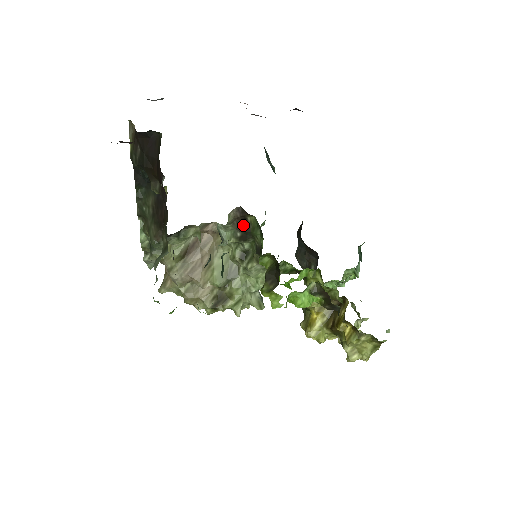
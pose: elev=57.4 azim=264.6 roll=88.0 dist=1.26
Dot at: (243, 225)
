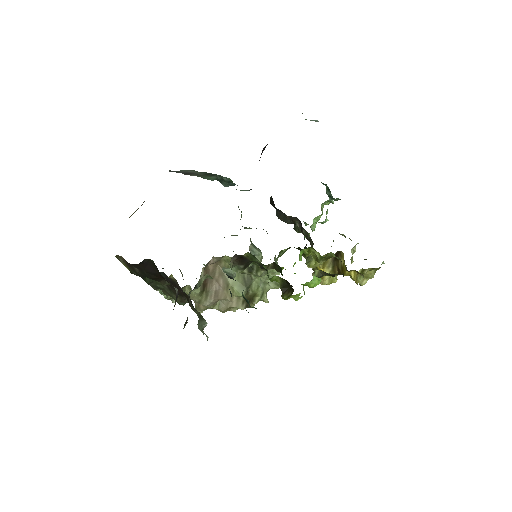
Dot at: (242, 261)
